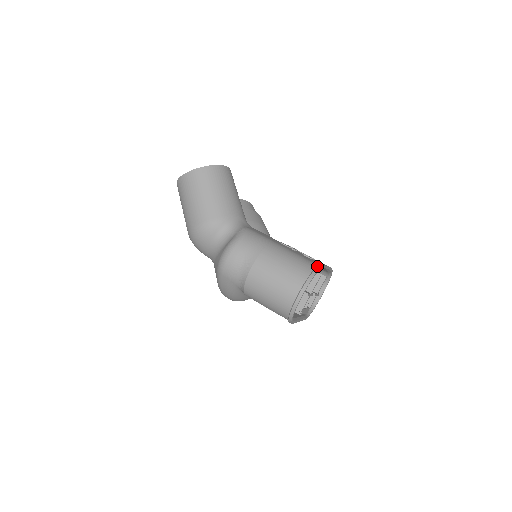
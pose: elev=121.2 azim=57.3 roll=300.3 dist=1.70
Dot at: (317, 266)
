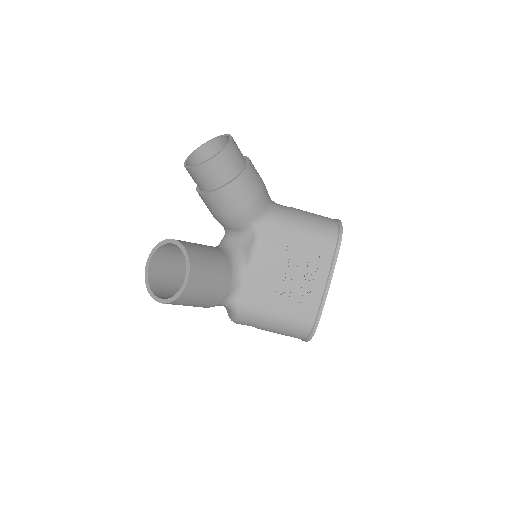
Dot at: (312, 331)
